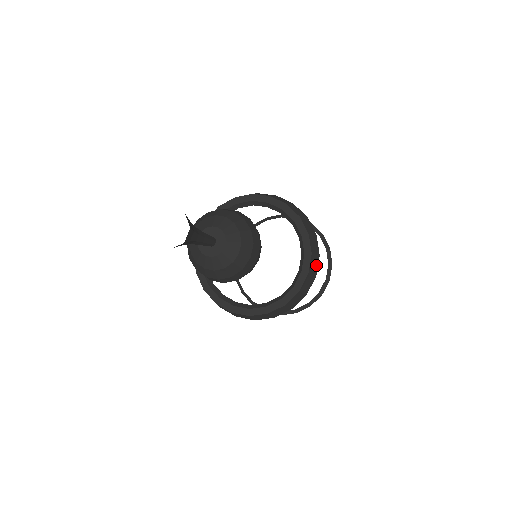
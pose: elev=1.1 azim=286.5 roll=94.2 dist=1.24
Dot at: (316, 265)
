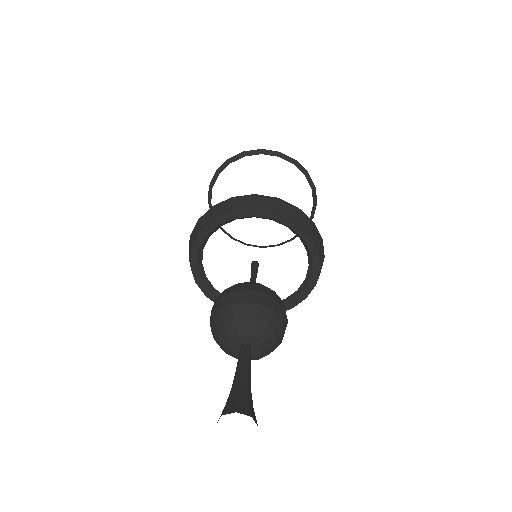
Dot at: (321, 268)
